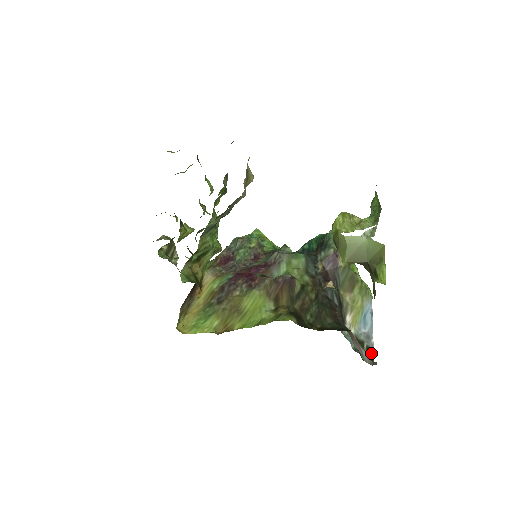
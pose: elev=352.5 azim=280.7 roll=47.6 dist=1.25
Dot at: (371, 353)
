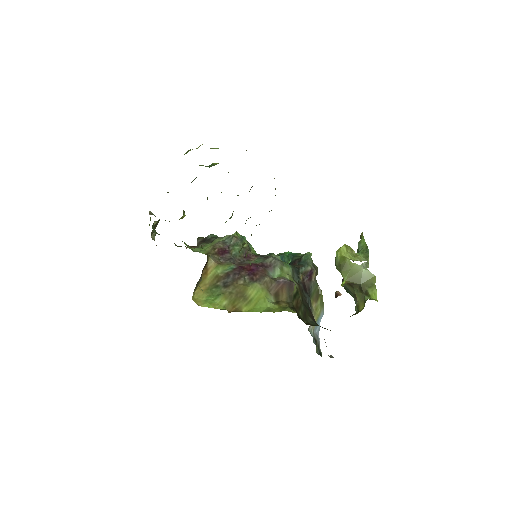
Dot at: (320, 349)
